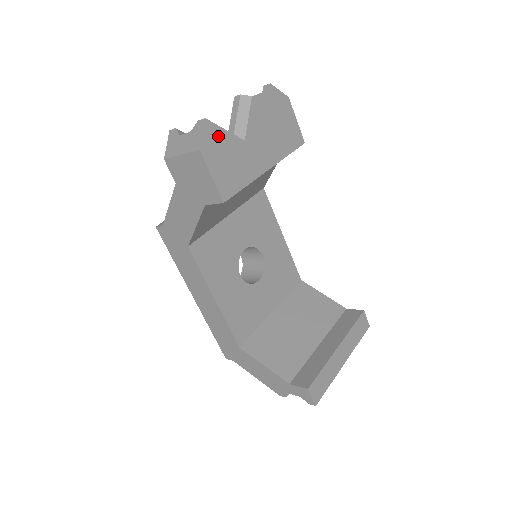
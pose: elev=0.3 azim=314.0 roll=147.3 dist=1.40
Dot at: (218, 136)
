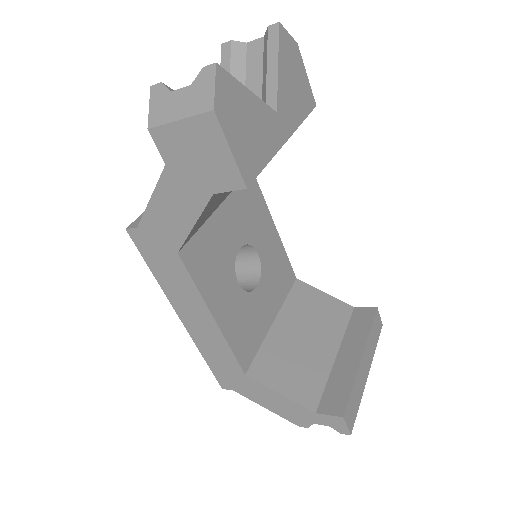
Dot at: (232, 91)
